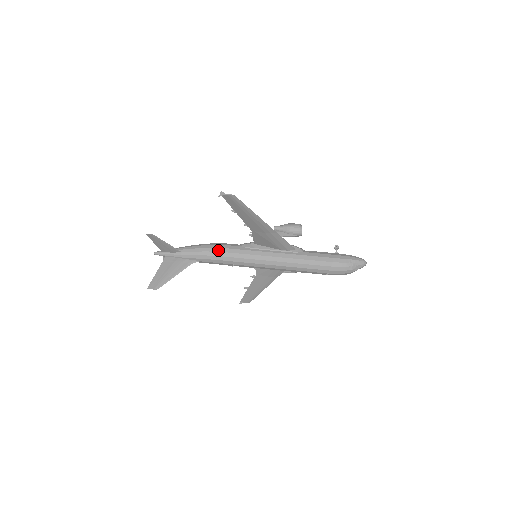
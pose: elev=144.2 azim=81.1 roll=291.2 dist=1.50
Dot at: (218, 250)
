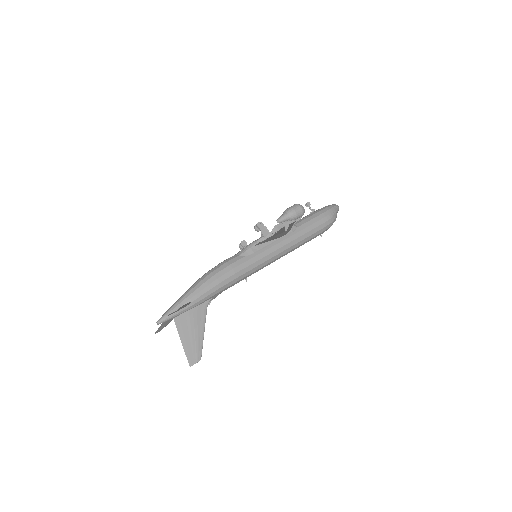
Dot at: (229, 275)
